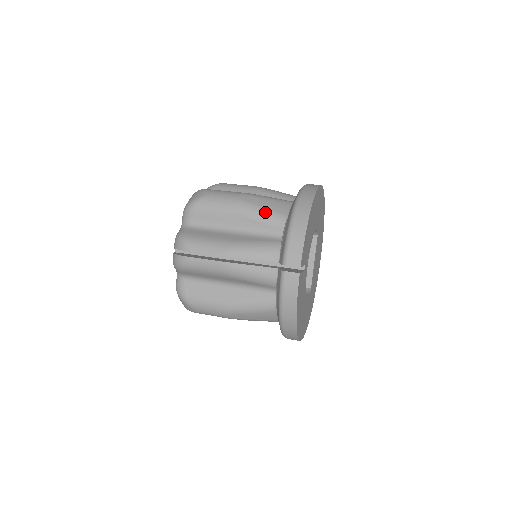
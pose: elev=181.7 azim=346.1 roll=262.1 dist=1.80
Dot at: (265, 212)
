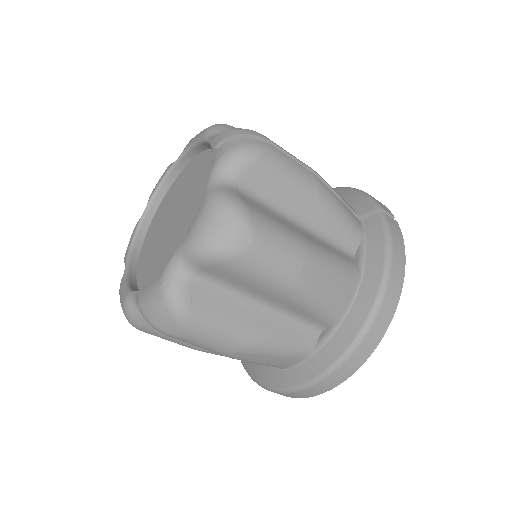
Dot at: occluded
